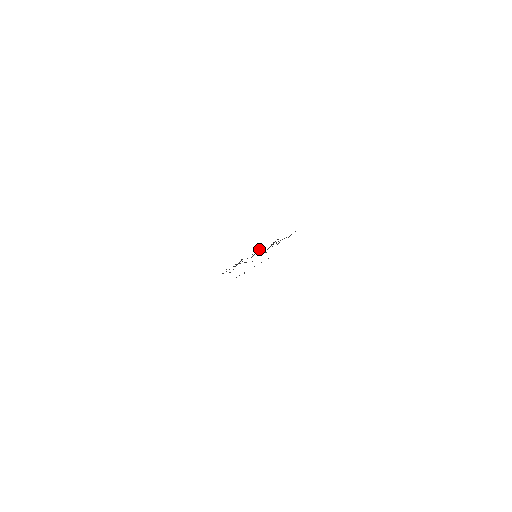
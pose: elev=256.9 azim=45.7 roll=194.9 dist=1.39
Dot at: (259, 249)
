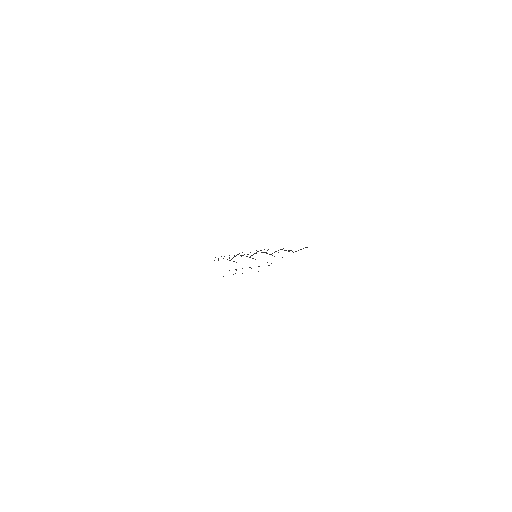
Dot at: (256, 250)
